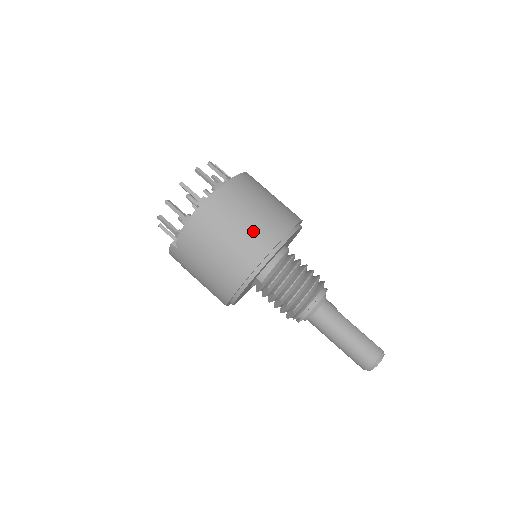
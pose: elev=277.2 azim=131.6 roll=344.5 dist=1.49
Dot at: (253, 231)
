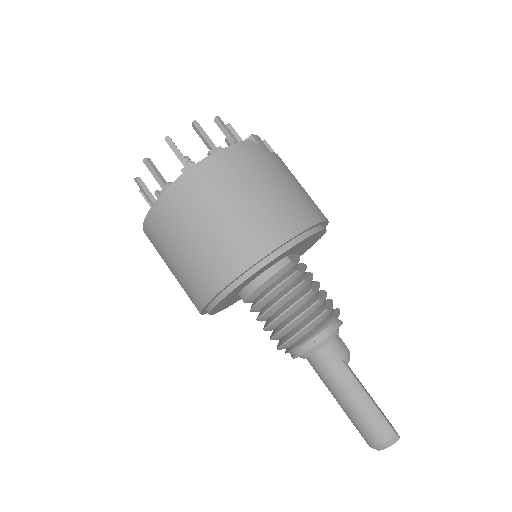
Dot at: (208, 252)
